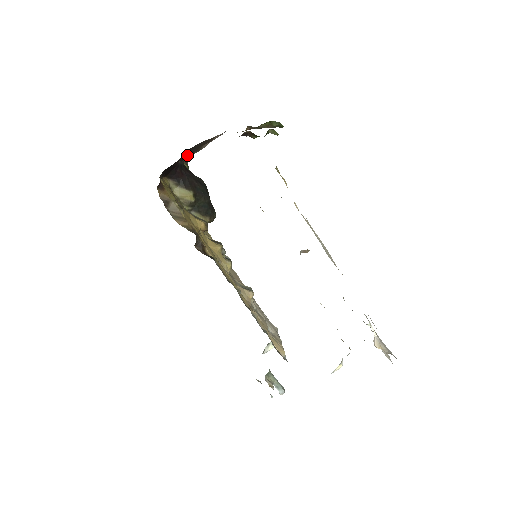
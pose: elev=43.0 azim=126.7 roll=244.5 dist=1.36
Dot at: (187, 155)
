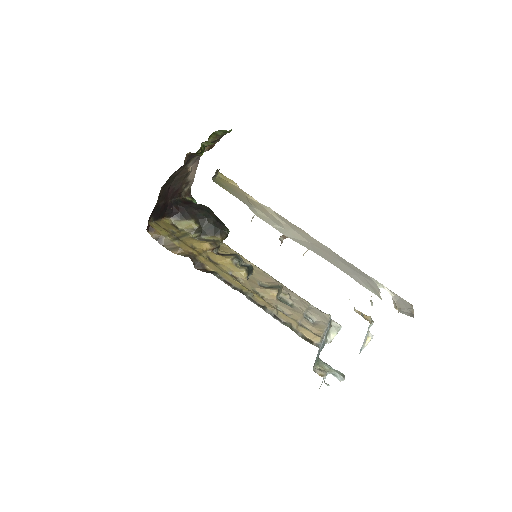
Dot at: (176, 192)
